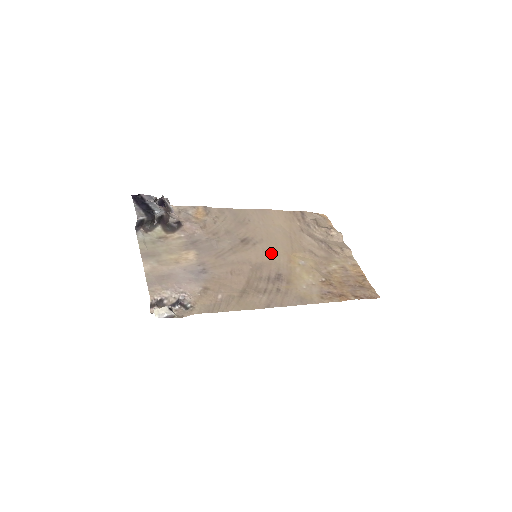
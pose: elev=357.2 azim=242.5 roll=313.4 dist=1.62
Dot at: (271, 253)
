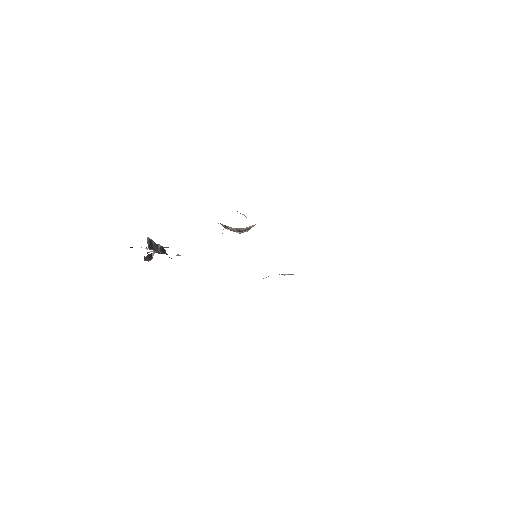
Dot at: occluded
